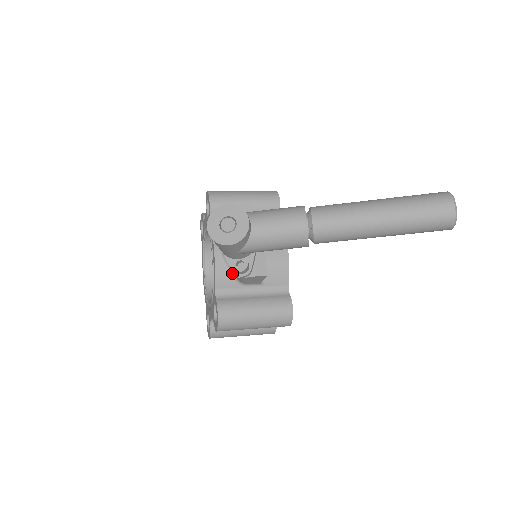
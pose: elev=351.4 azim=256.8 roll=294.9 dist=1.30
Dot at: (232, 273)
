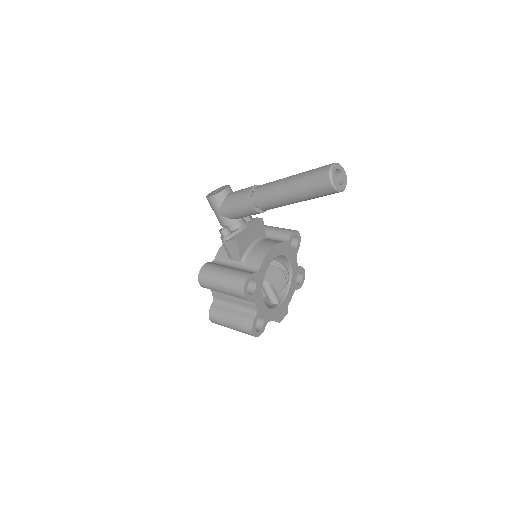
Dot at: occluded
